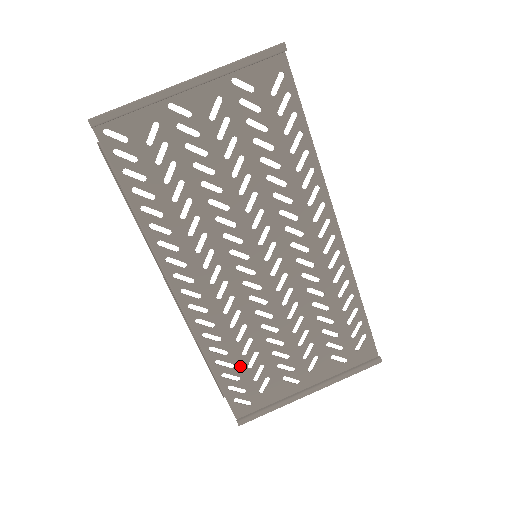
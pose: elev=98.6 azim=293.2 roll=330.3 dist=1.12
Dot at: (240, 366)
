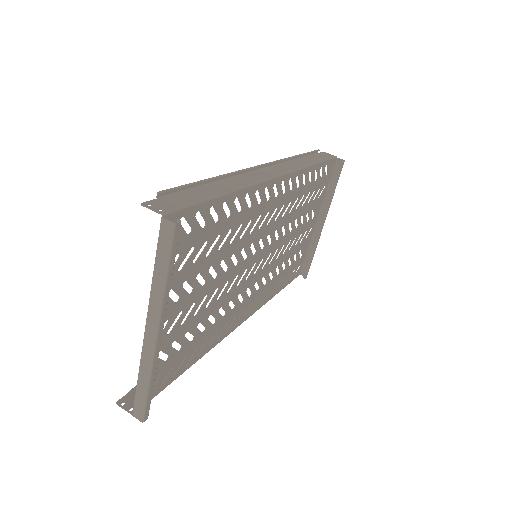
Dot at: (287, 272)
